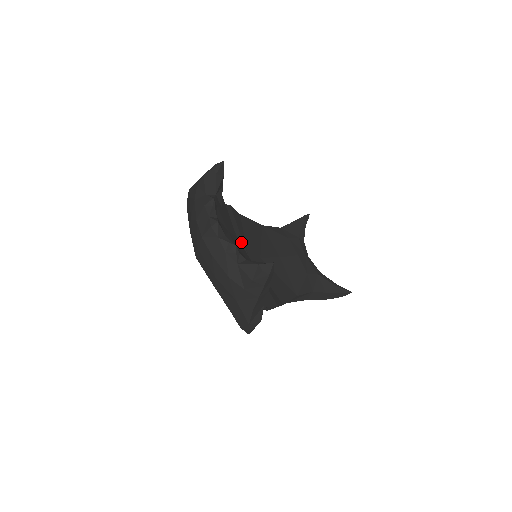
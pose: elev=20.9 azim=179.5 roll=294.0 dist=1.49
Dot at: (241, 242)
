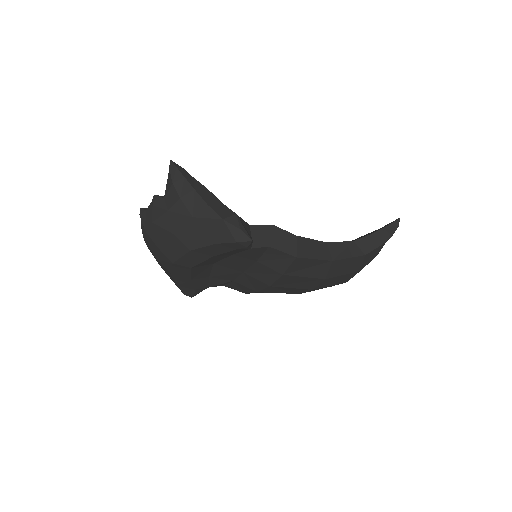
Dot at: occluded
